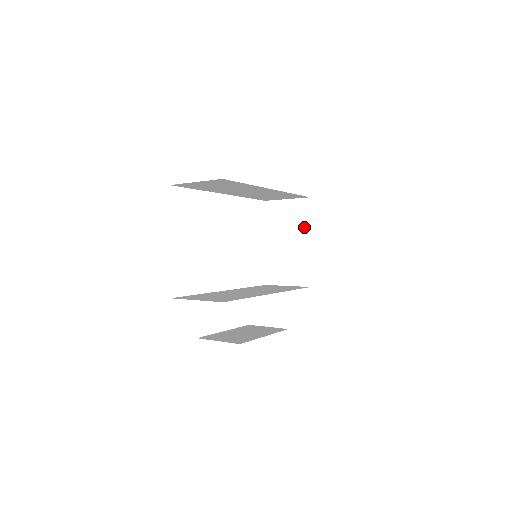
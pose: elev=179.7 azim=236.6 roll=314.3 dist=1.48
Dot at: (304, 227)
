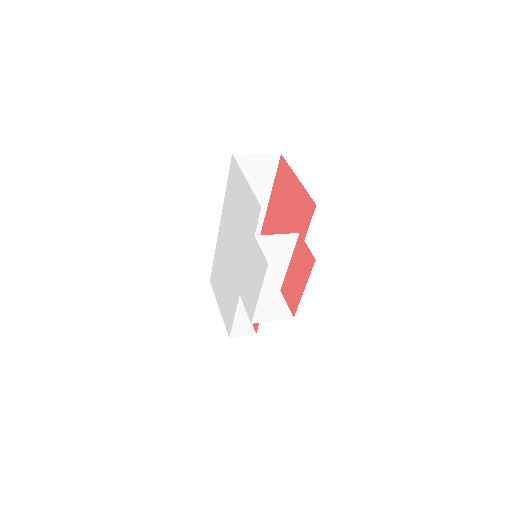
Dot at: occluded
